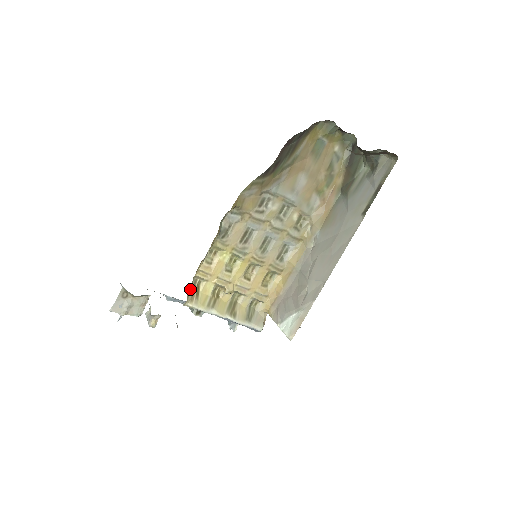
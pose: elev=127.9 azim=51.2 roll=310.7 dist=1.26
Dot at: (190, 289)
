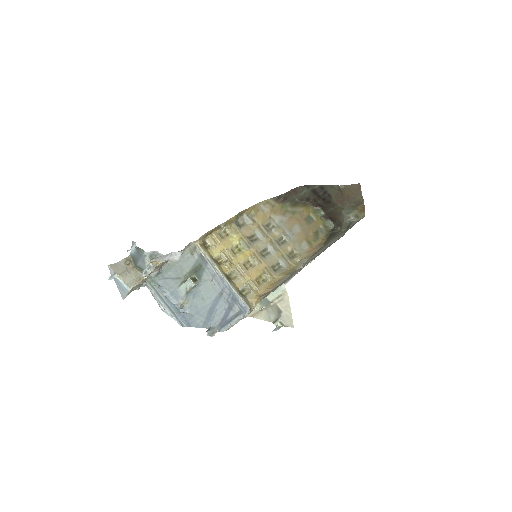
Dot at: (203, 239)
